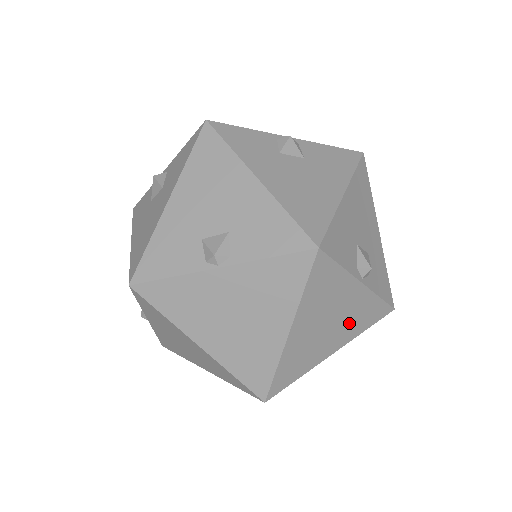
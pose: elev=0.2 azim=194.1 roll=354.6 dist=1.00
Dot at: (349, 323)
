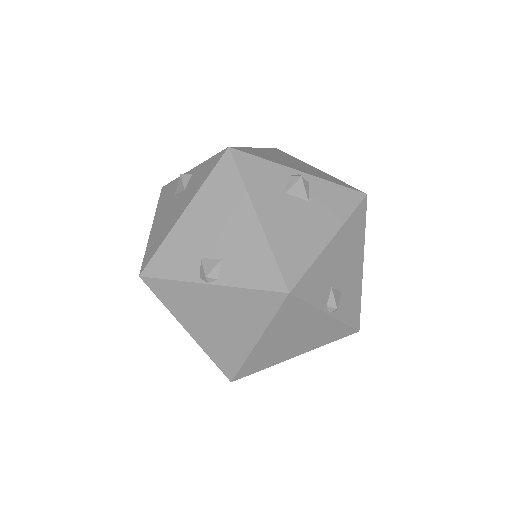
Dot at: occluded
